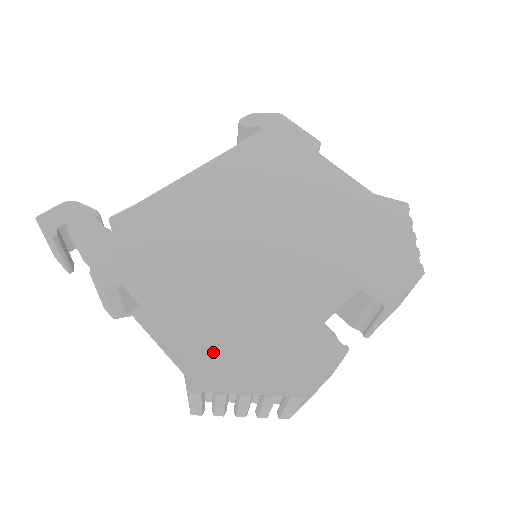
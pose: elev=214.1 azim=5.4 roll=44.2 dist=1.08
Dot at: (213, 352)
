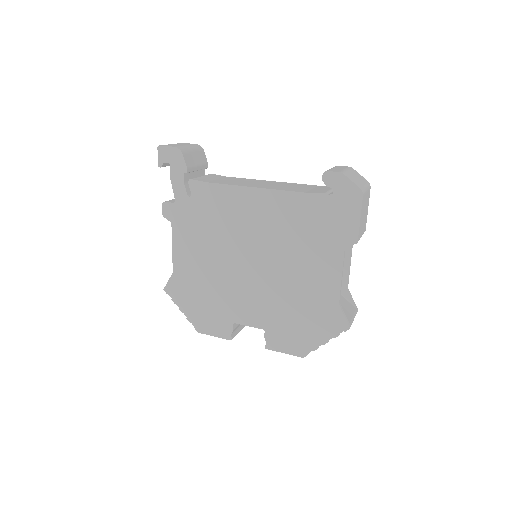
Dot at: (182, 286)
